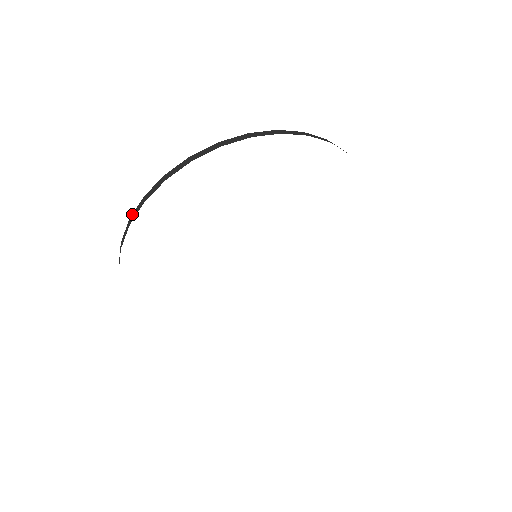
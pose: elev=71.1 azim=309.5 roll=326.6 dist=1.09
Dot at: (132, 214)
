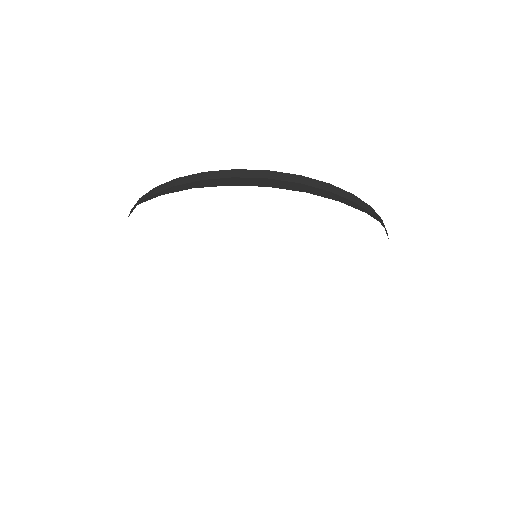
Dot at: (243, 169)
